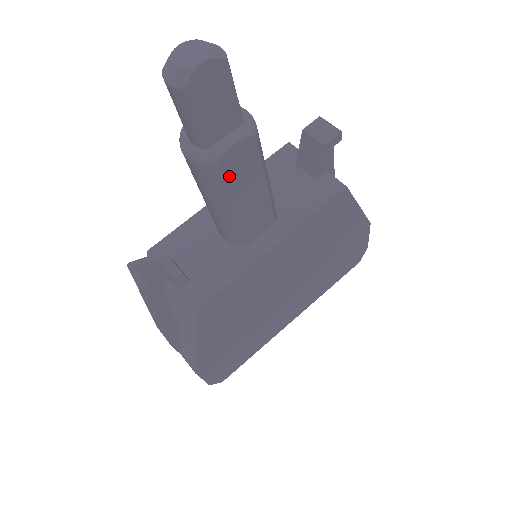
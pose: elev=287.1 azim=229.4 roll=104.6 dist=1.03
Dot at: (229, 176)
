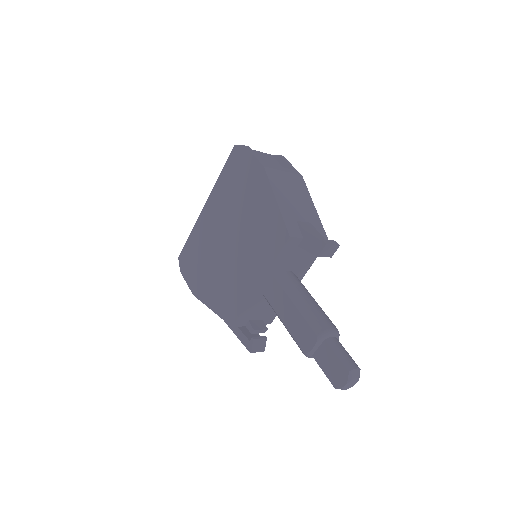
Dot at: occluded
